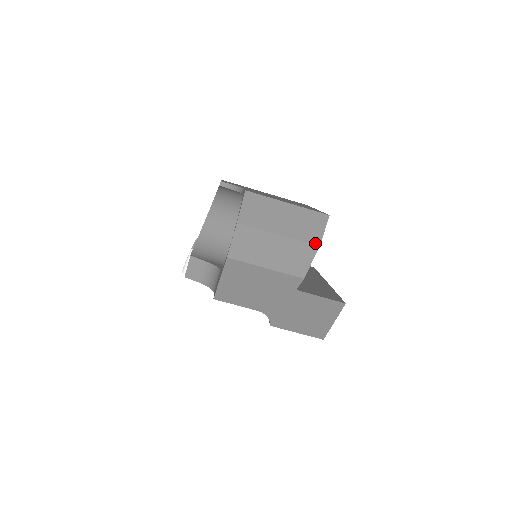
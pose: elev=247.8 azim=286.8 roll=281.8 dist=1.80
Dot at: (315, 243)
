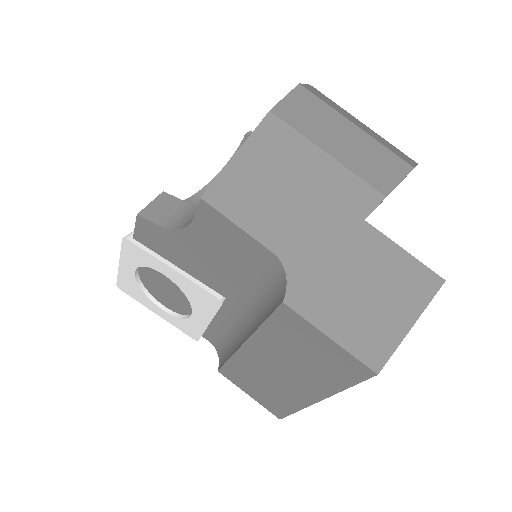
Dot at: (407, 162)
